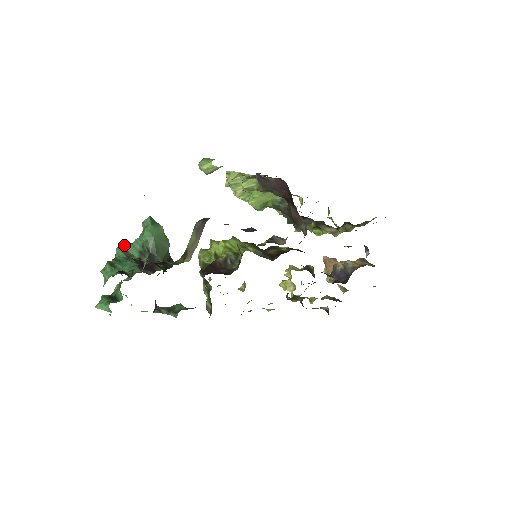
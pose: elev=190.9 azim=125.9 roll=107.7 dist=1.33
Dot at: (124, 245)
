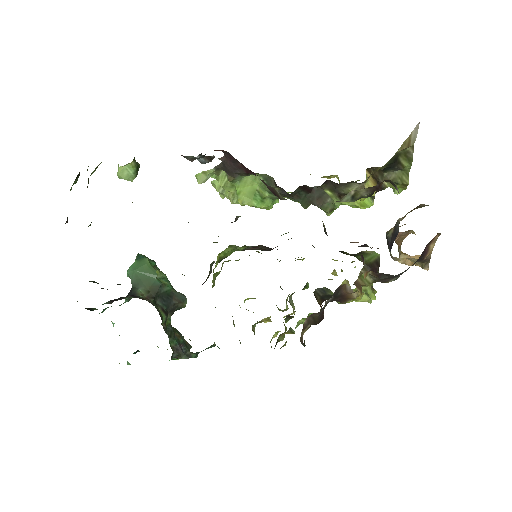
Dot at: occluded
